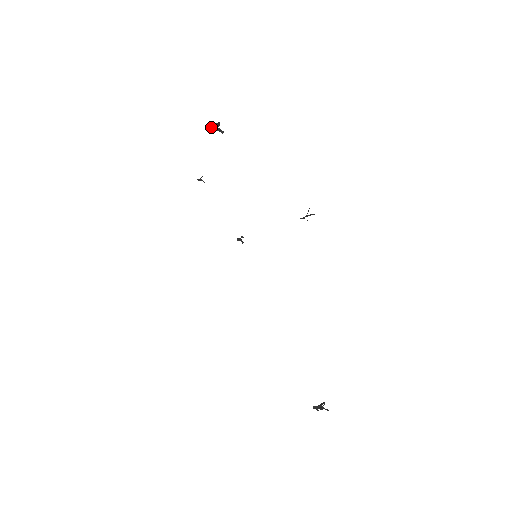
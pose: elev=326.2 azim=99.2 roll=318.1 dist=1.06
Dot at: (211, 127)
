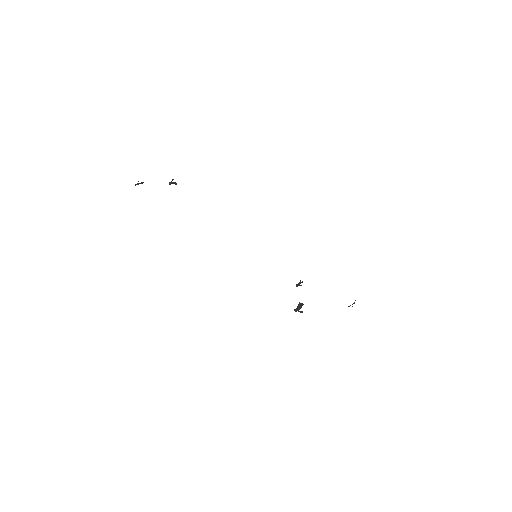
Dot at: (299, 311)
